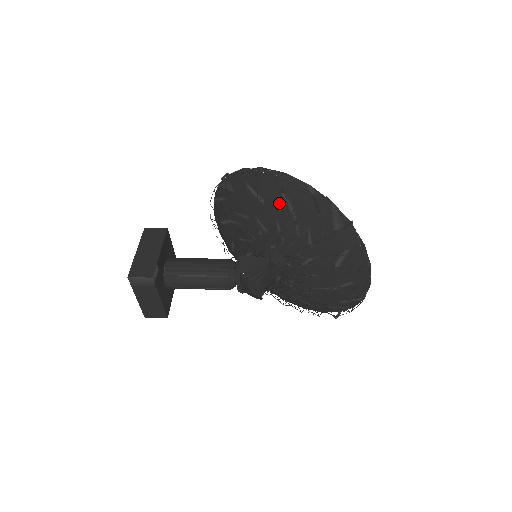
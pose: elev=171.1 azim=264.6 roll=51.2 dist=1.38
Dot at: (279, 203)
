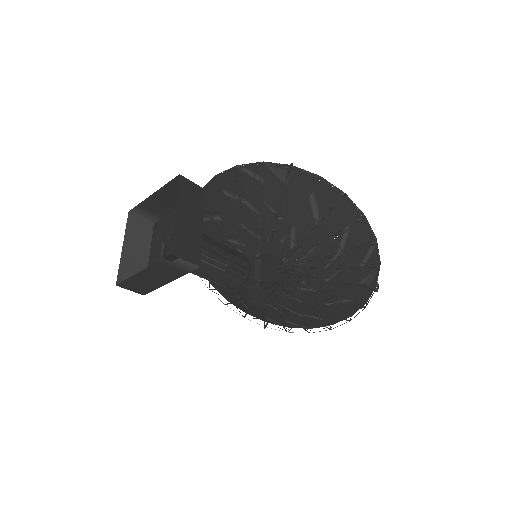
Dot at: (335, 234)
